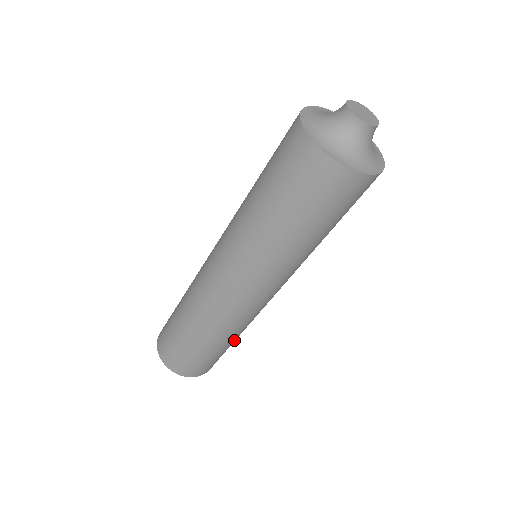
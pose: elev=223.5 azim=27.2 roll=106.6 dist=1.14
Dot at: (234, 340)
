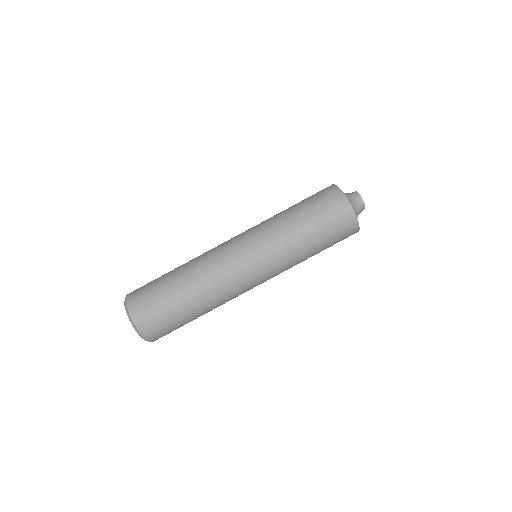
Dot at: (190, 300)
